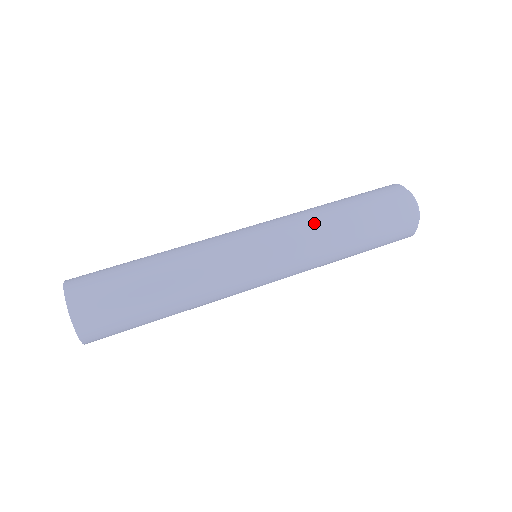
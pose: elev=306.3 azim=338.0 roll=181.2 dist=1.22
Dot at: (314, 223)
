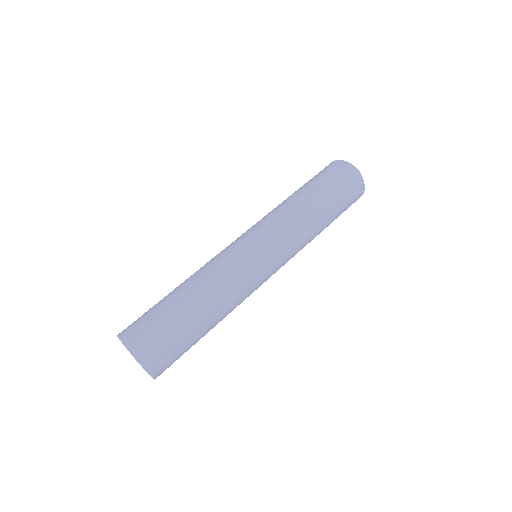
Dot at: (281, 208)
